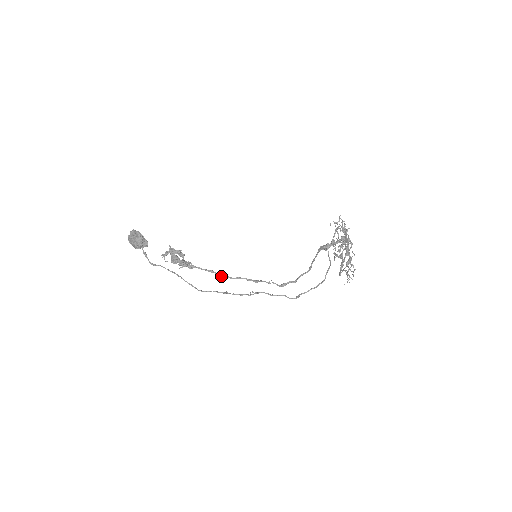
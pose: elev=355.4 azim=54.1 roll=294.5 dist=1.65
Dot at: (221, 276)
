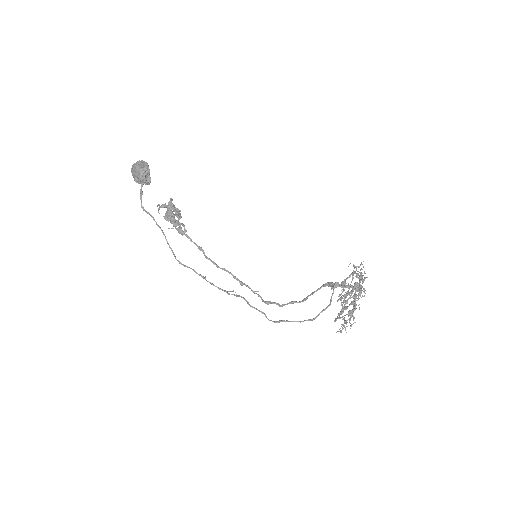
Dot at: (208, 258)
